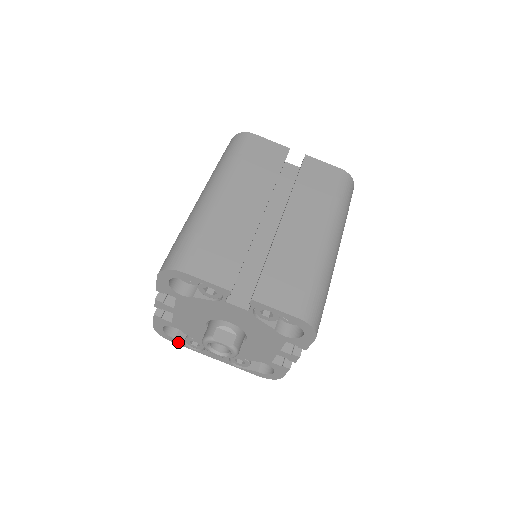
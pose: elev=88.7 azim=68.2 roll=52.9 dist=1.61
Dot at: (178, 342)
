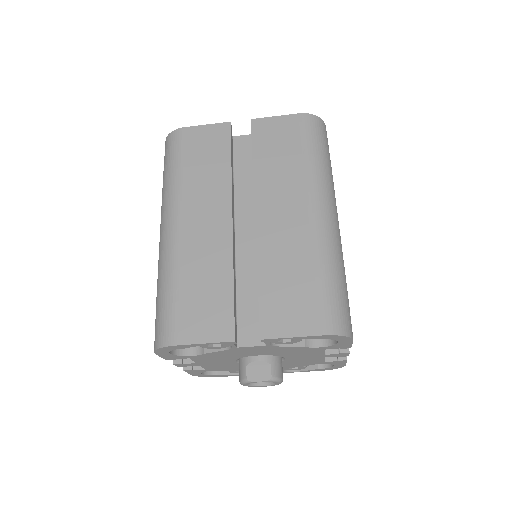
Dot at: (225, 376)
